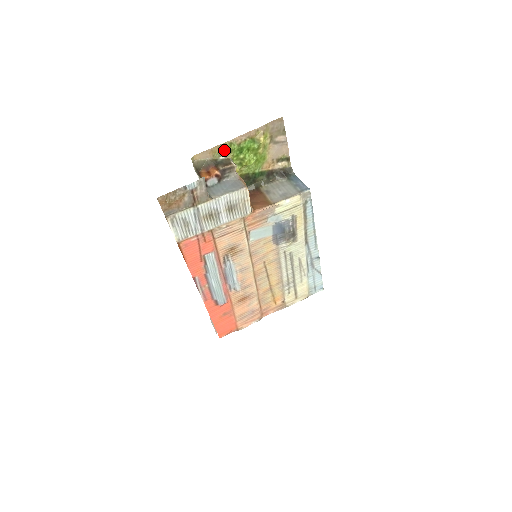
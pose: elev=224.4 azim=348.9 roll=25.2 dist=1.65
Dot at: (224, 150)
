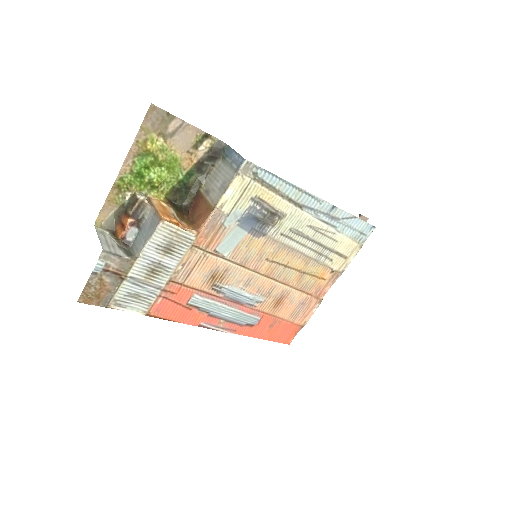
Dot at: (122, 190)
